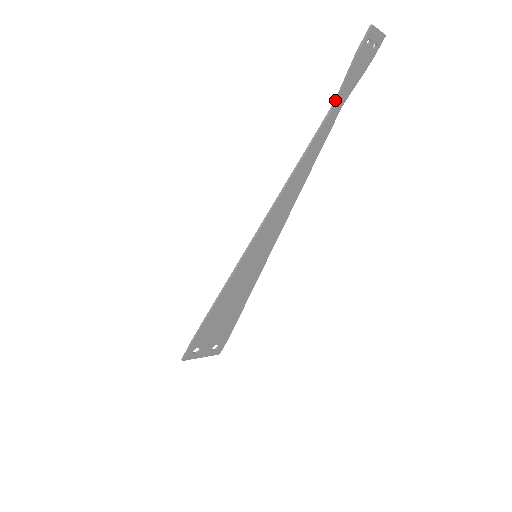
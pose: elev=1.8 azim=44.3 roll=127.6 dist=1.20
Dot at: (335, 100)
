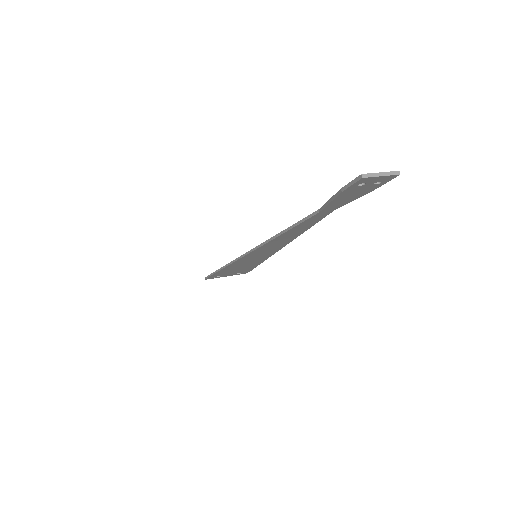
Dot at: (319, 209)
